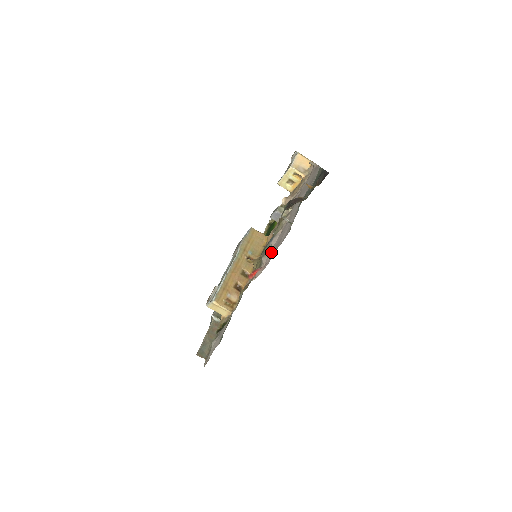
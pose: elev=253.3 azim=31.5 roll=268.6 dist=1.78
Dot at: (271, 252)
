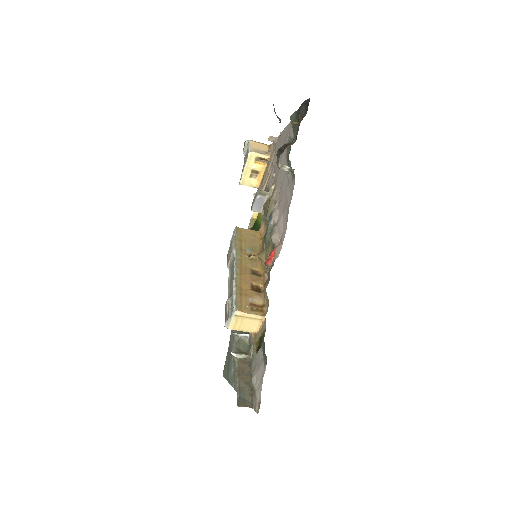
Dot at: (280, 222)
